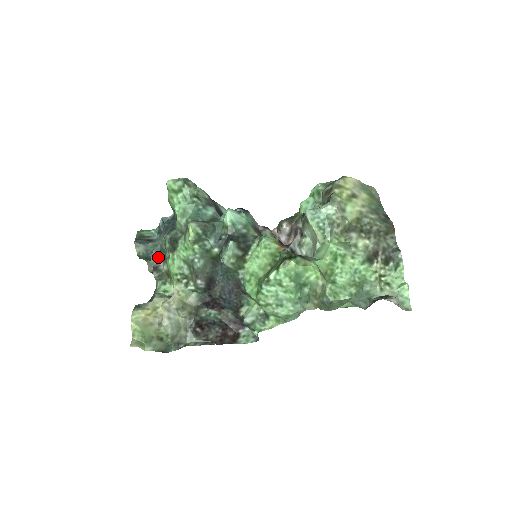
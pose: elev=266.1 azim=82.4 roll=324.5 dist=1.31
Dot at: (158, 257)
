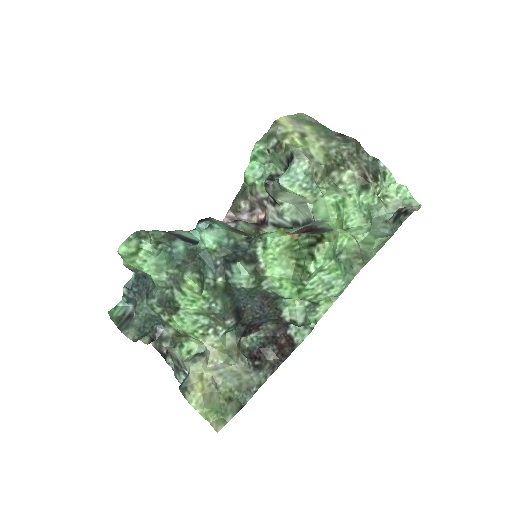
Dot at: (153, 326)
